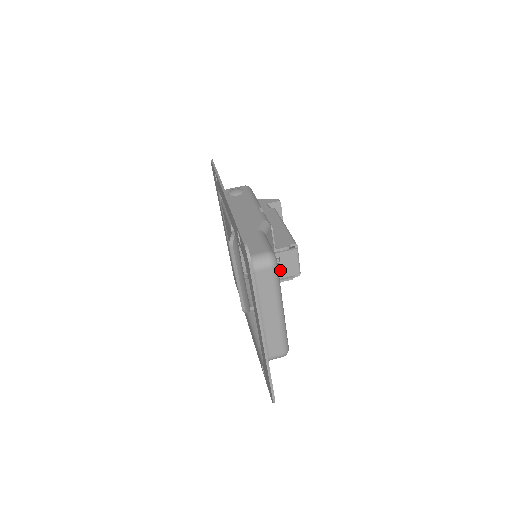
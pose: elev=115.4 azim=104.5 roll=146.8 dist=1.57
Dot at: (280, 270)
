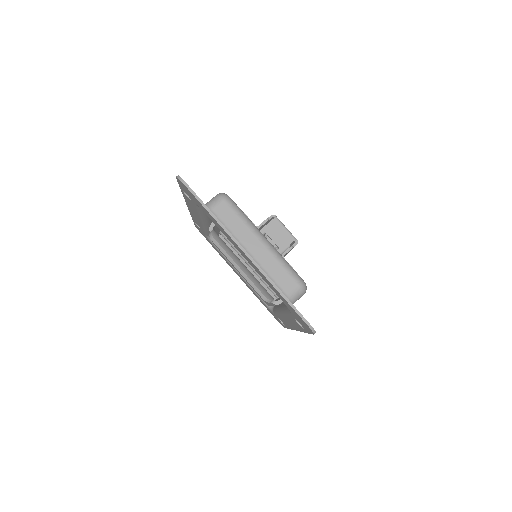
Dot at: (276, 246)
